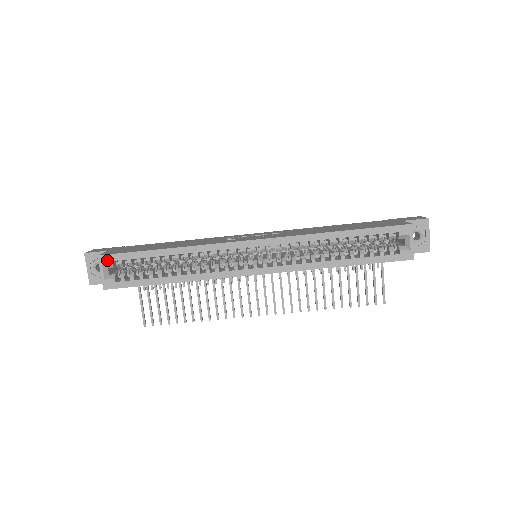
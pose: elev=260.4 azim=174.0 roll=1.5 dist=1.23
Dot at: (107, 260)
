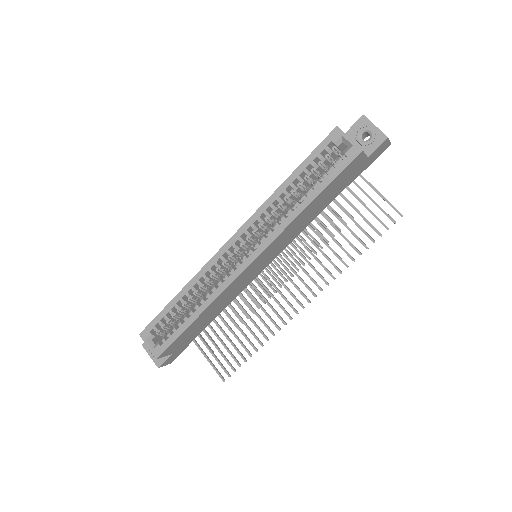
Dot at: (146, 333)
